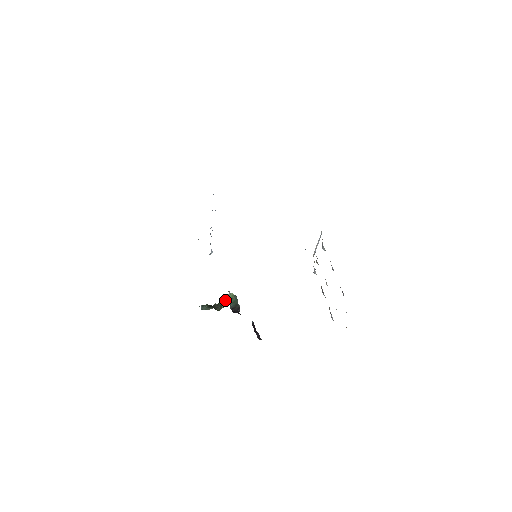
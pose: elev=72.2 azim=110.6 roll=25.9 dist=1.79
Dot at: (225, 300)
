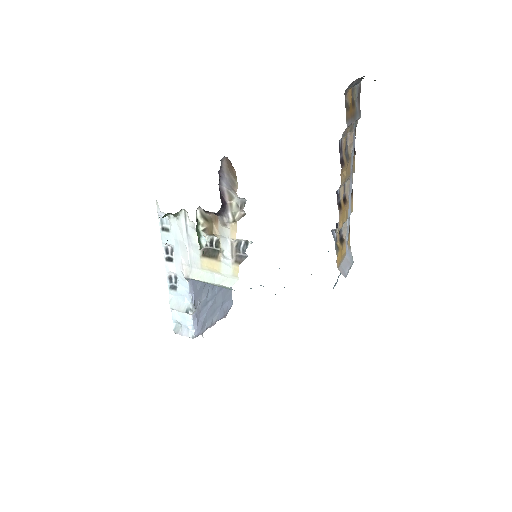
Dot at: occluded
